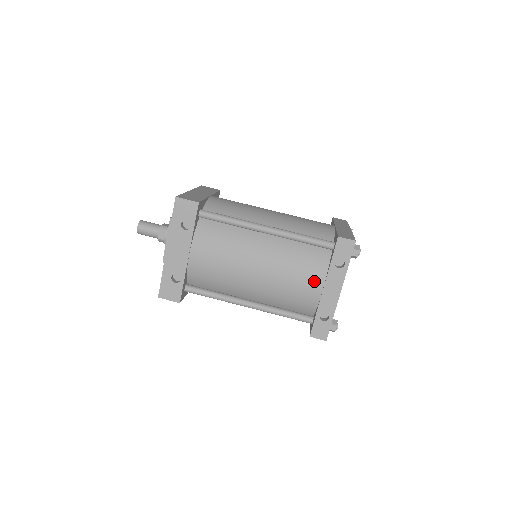
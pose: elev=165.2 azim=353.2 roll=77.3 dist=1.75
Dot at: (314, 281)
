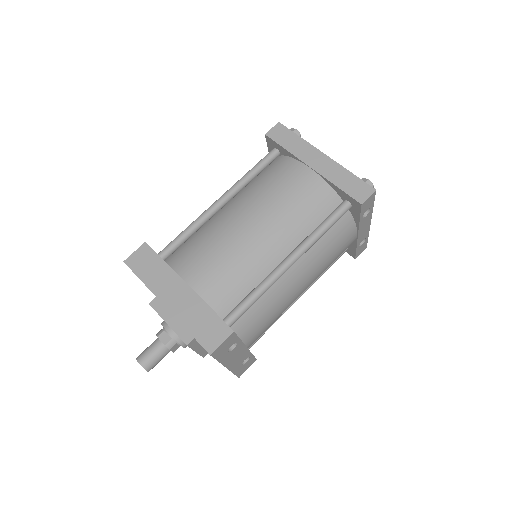
Dot at: (349, 240)
